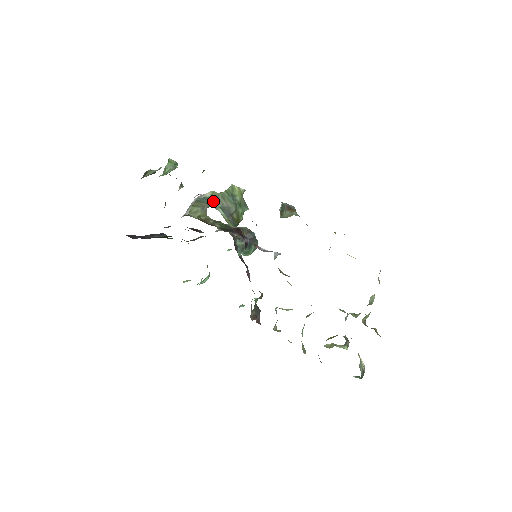
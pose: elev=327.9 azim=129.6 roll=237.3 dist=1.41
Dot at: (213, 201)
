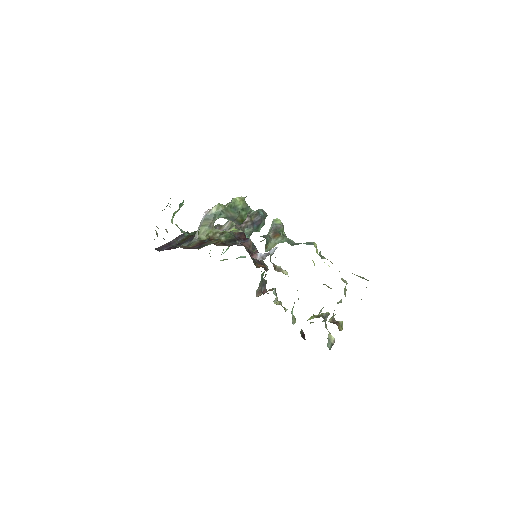
Dot at: (218, 215)
